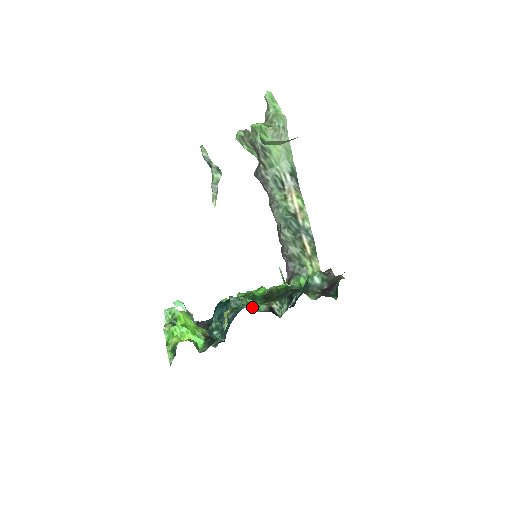
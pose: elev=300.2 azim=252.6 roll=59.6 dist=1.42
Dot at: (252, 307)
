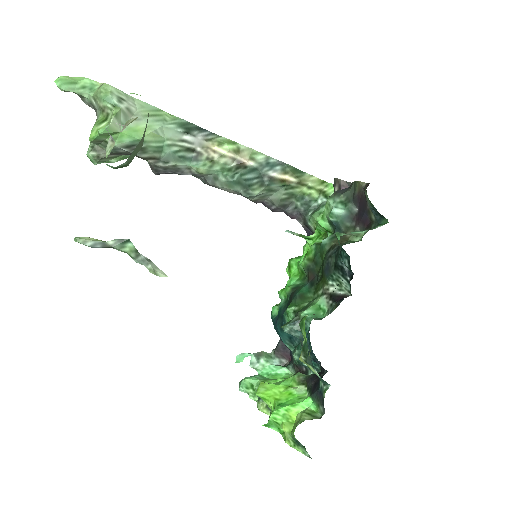
Dot at: (314, 317)
